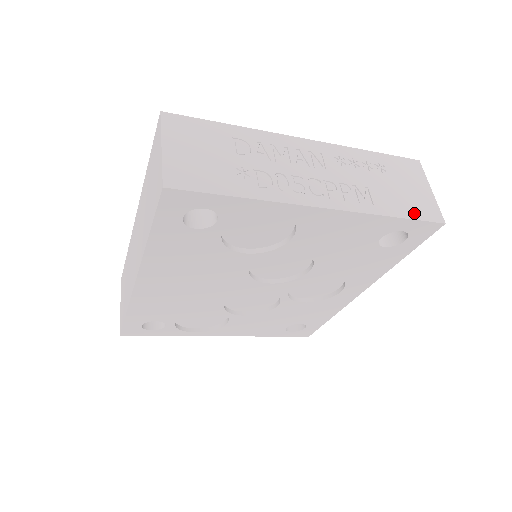
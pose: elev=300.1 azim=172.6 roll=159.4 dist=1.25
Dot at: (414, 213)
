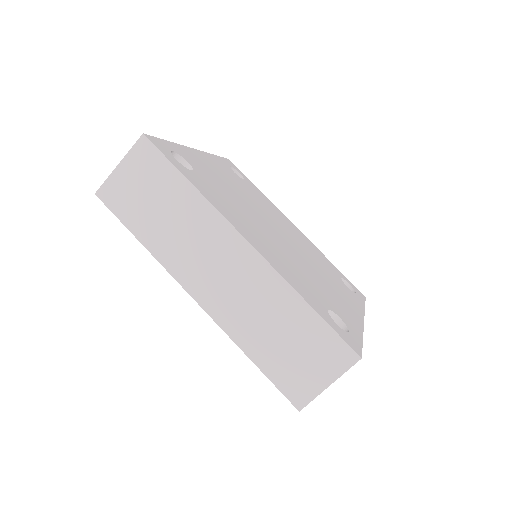
Dot at: occluded
